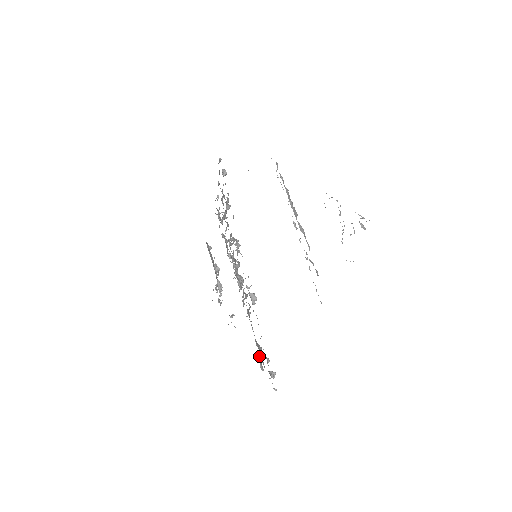
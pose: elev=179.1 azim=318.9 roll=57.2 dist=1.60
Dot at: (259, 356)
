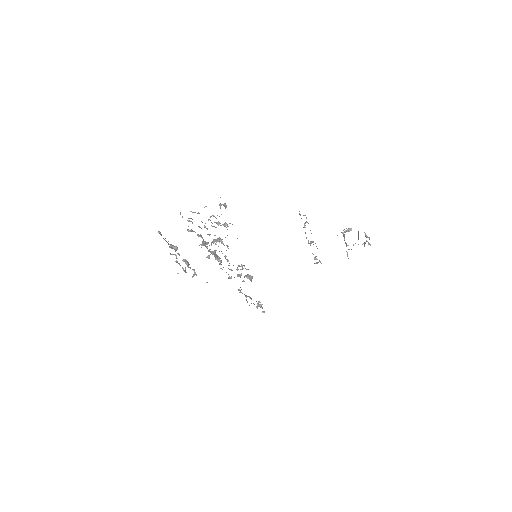
Dot at: (246, 299)
